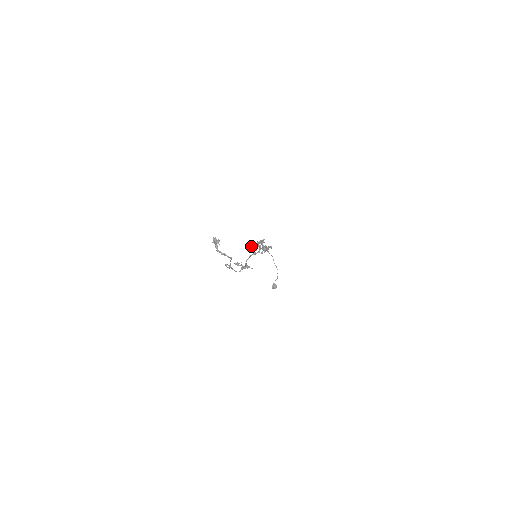
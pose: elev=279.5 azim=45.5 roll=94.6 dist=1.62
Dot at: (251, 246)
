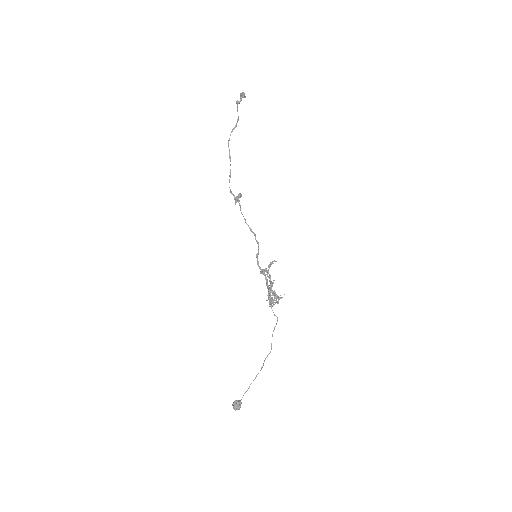
Dot at: occluded
